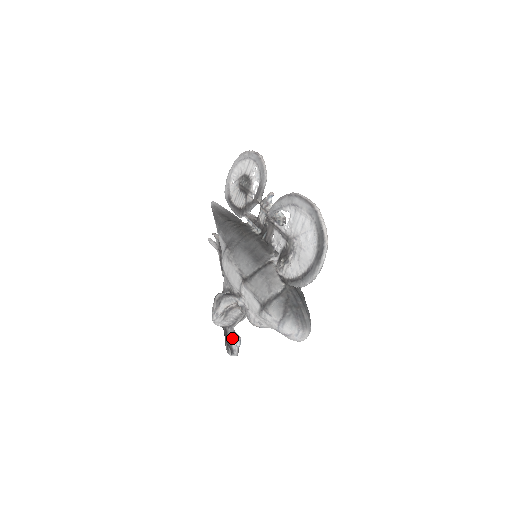
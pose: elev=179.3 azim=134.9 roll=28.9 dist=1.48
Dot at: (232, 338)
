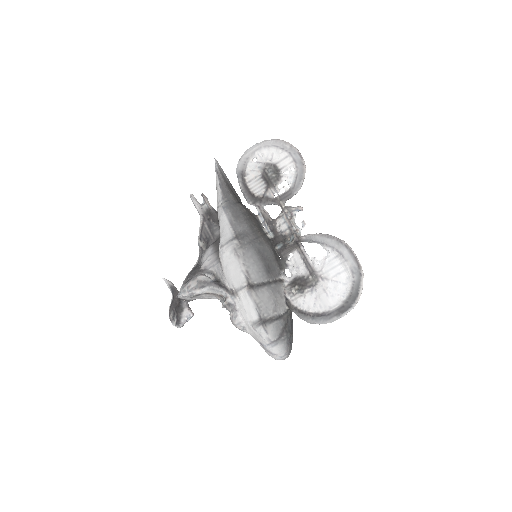
Dot at: (185, 312)
